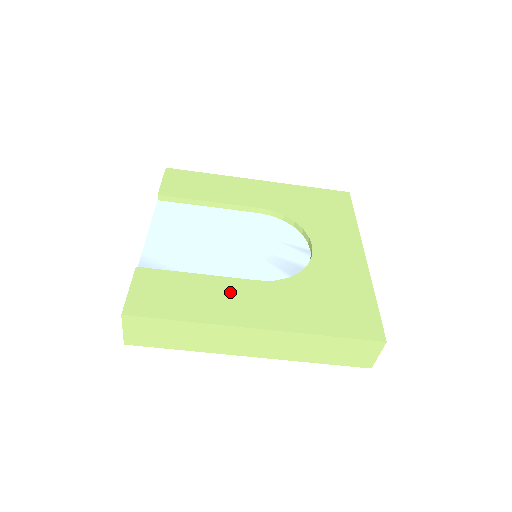
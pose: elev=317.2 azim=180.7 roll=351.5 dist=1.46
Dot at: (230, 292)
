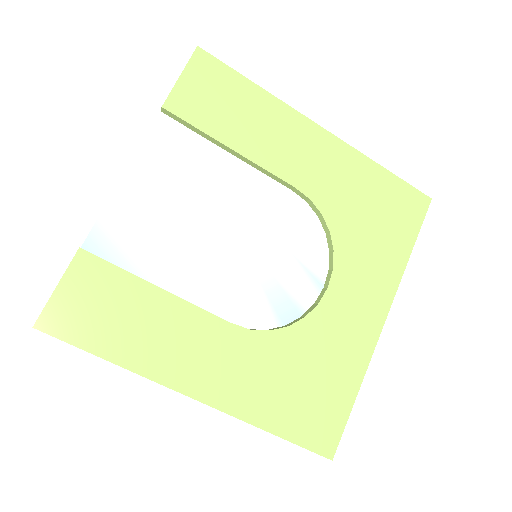
Dot at: (187, 332)
